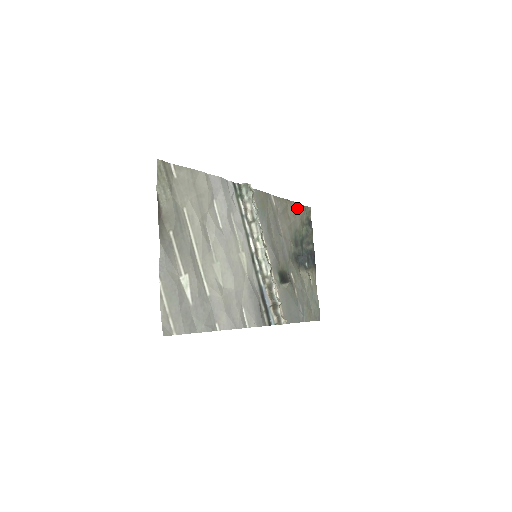
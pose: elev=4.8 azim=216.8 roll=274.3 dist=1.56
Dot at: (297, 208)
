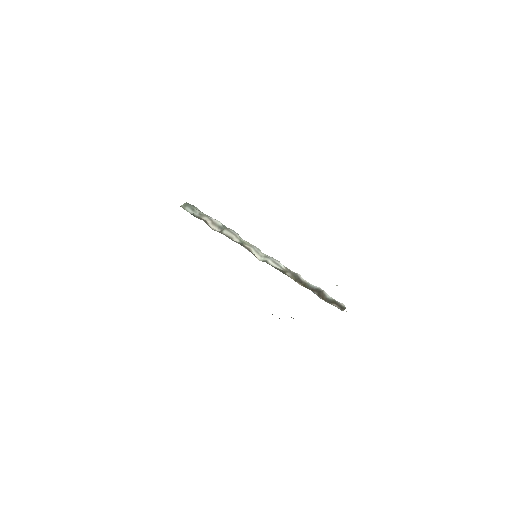
Dot at: occluded
